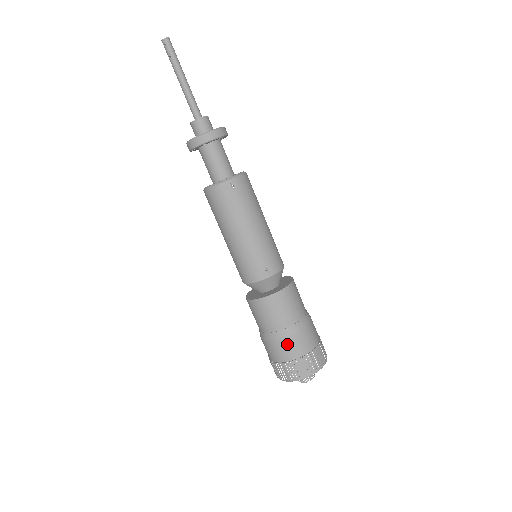
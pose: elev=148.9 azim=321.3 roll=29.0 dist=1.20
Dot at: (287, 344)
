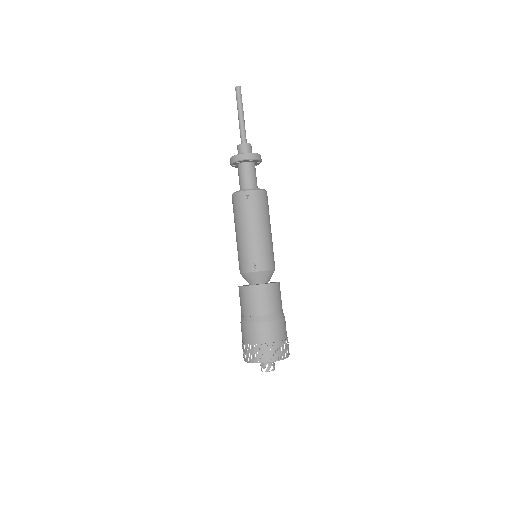
Dot at: (251, 329)
